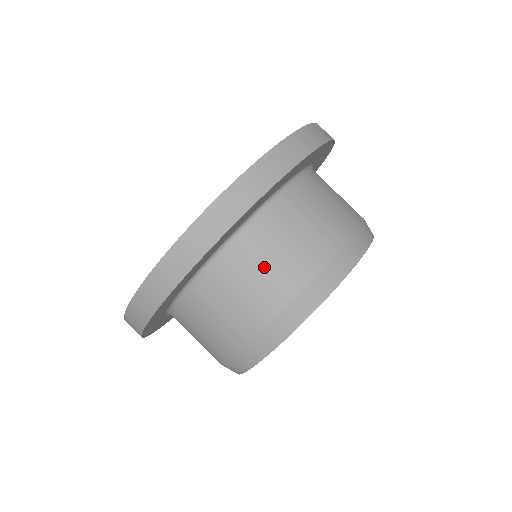
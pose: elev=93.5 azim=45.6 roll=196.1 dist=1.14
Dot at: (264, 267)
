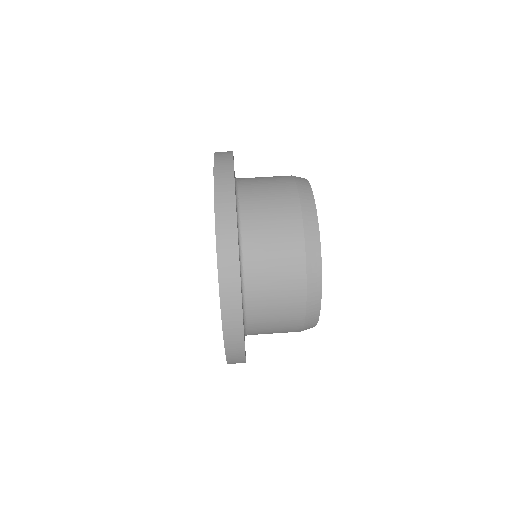
Dot at: occluded
